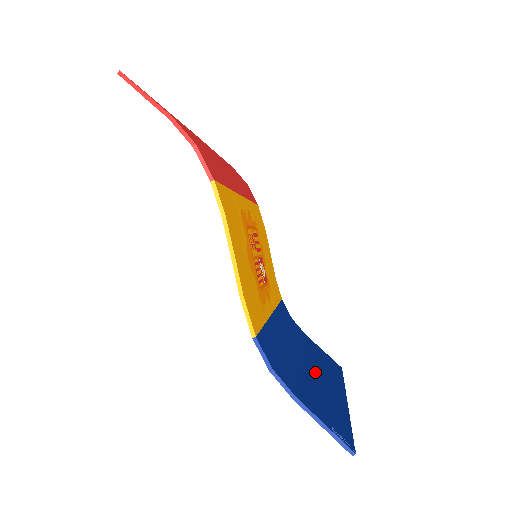
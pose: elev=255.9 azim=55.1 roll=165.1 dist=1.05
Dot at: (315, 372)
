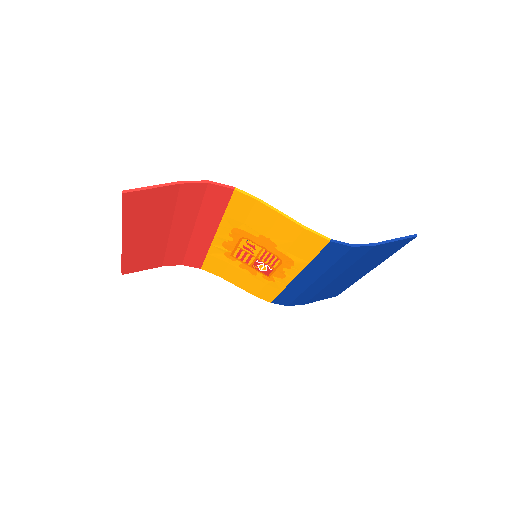
Dot at: (346, 274)
